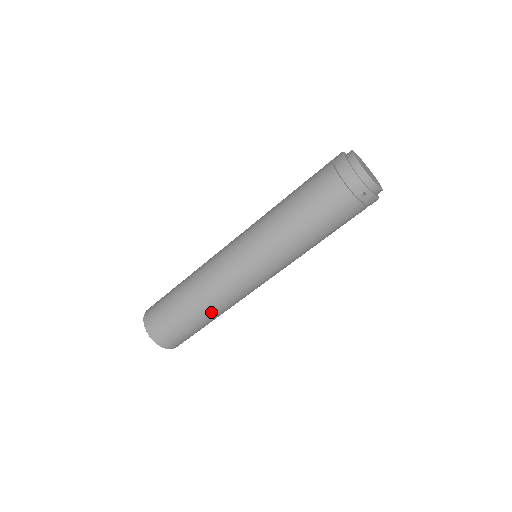
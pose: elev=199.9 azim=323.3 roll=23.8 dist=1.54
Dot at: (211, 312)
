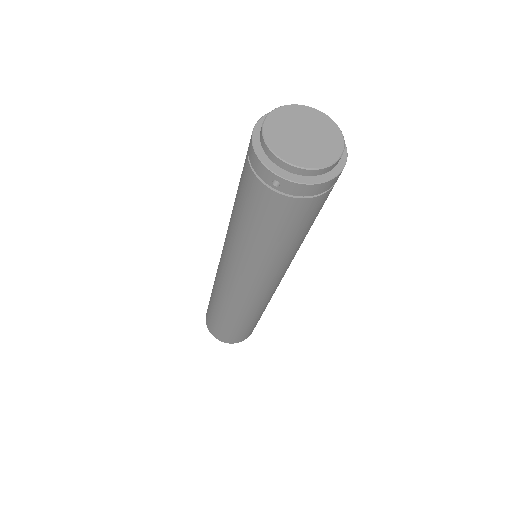
Dot at: (232, 316)
